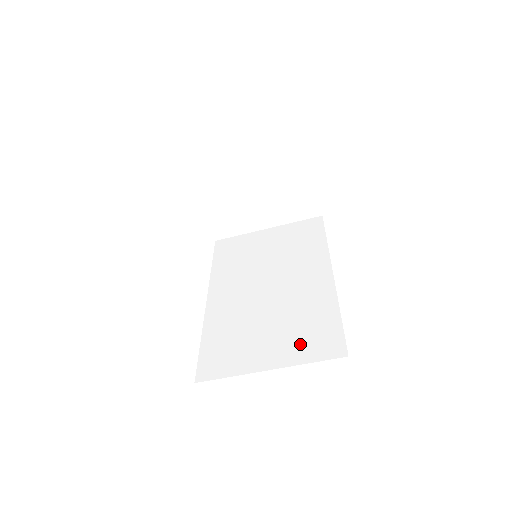
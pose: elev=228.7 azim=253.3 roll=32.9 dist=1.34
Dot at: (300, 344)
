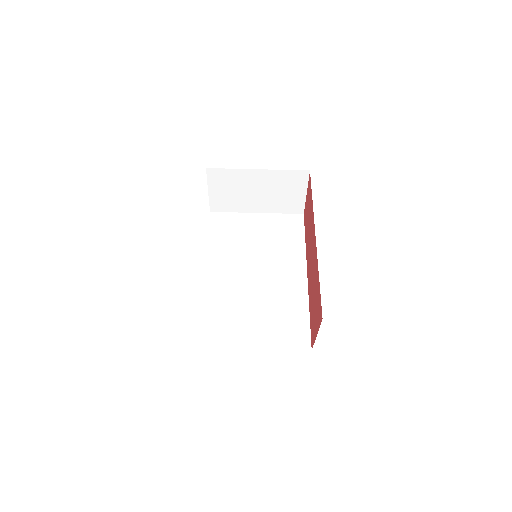
Dot at: (278, 333)
